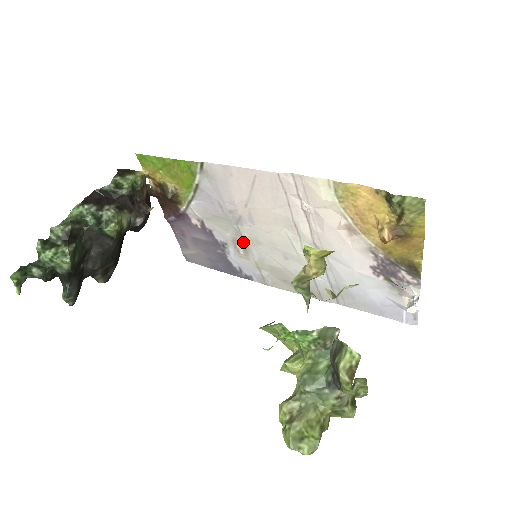
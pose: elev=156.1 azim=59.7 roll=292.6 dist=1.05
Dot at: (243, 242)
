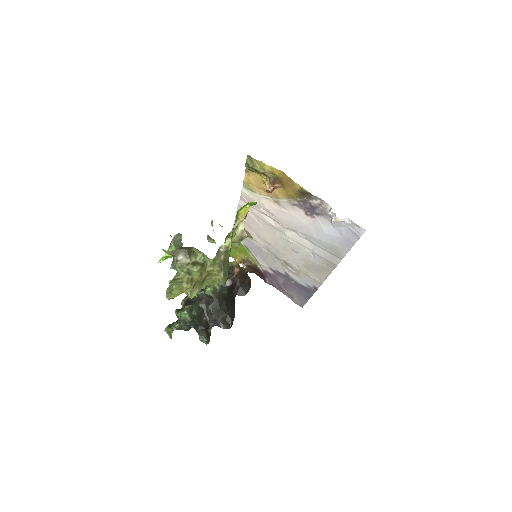
Dot at: (285, 263)
